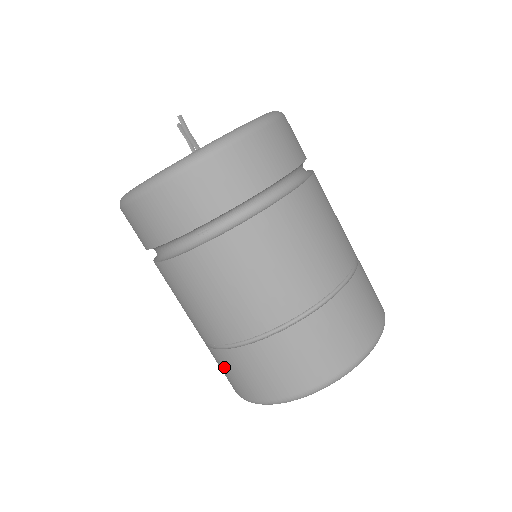
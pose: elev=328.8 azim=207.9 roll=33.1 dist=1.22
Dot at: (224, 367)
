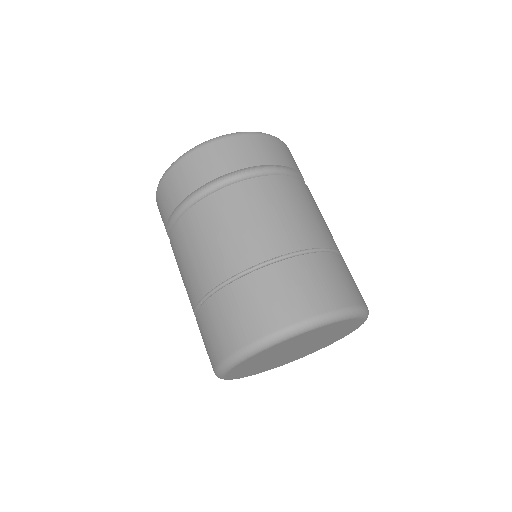
Dot at: (208, 326)
